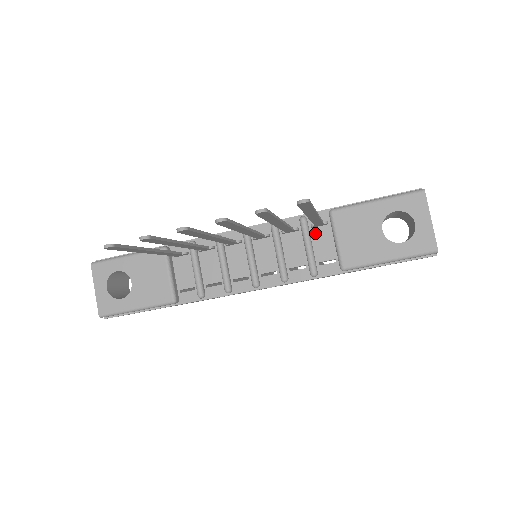
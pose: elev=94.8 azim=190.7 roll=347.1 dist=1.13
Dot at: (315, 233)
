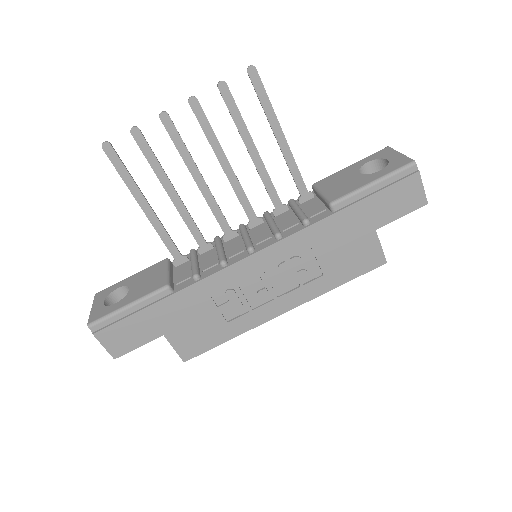
Dot at: (304, 205)
